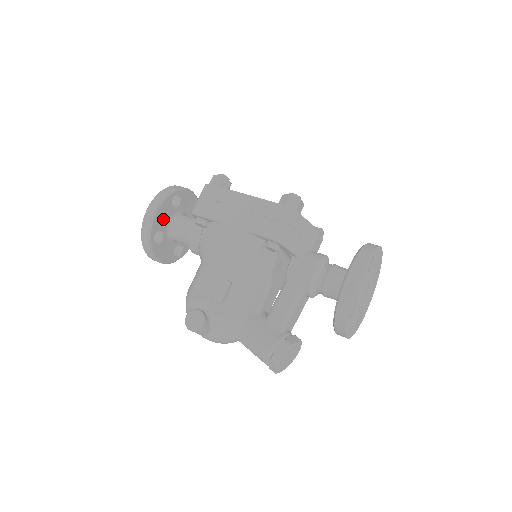
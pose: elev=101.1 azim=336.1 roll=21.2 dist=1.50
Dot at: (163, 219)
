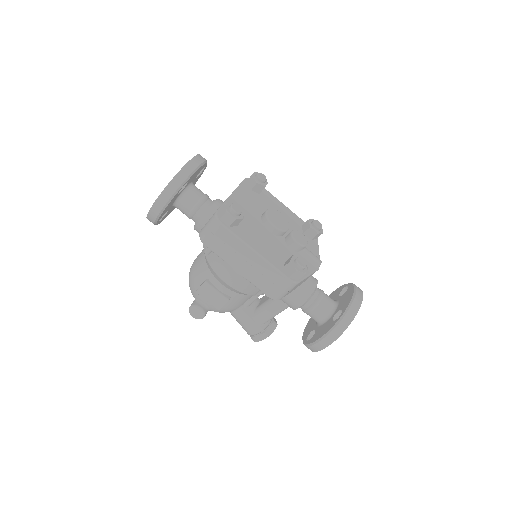
Dot at: (169, 206)
